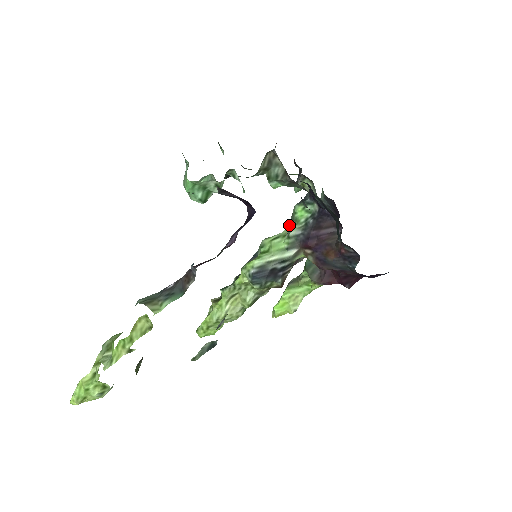
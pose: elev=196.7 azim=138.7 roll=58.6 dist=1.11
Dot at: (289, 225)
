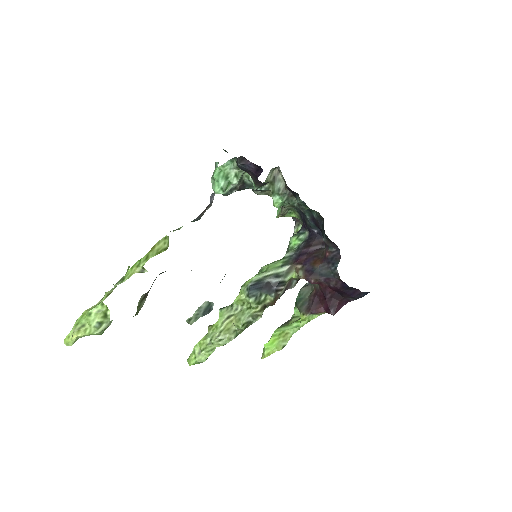
Dot at: occluded
